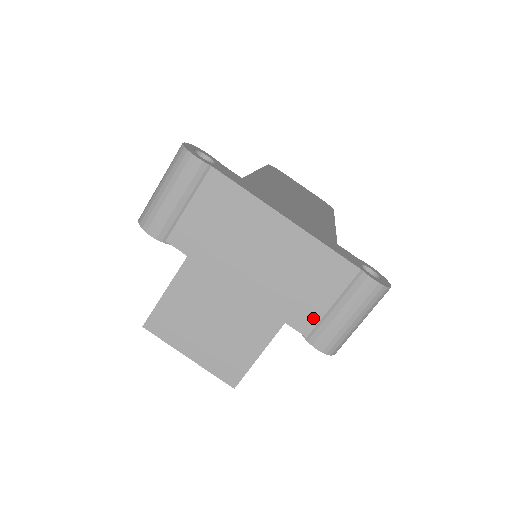
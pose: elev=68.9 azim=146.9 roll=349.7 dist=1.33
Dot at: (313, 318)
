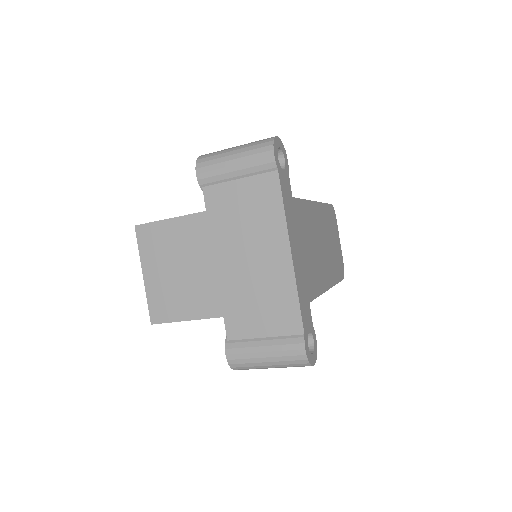
Dot at: (244, 333)
